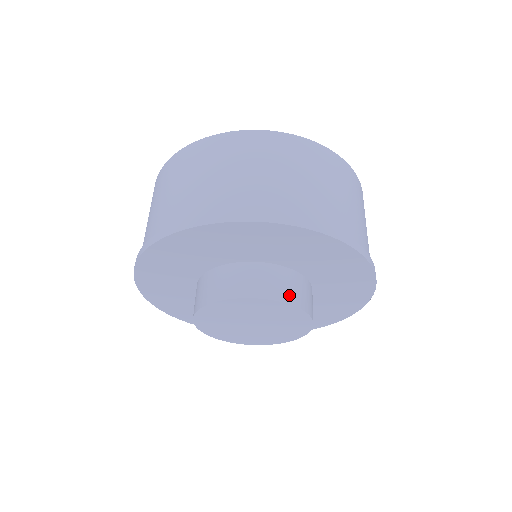
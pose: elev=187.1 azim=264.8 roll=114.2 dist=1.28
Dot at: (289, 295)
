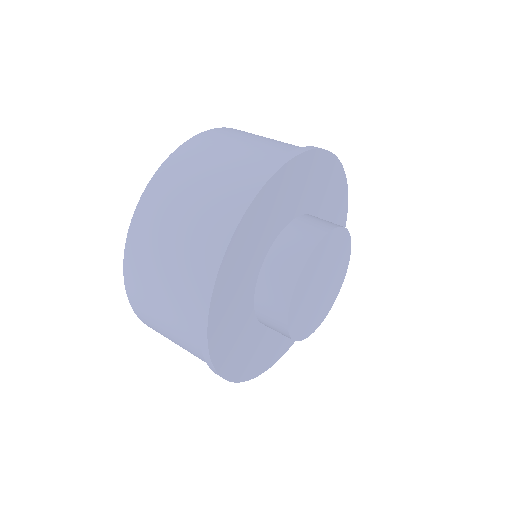
Dot at: occluded
